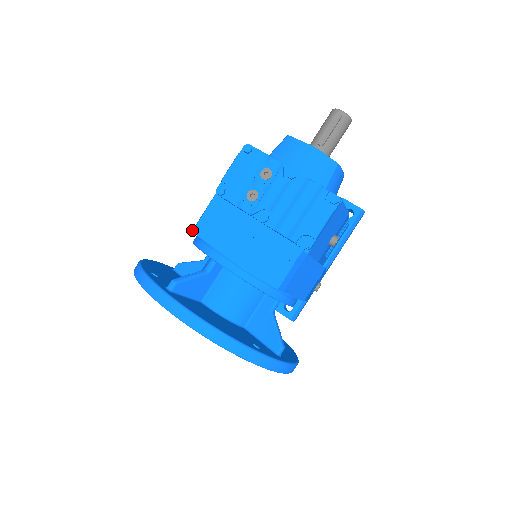
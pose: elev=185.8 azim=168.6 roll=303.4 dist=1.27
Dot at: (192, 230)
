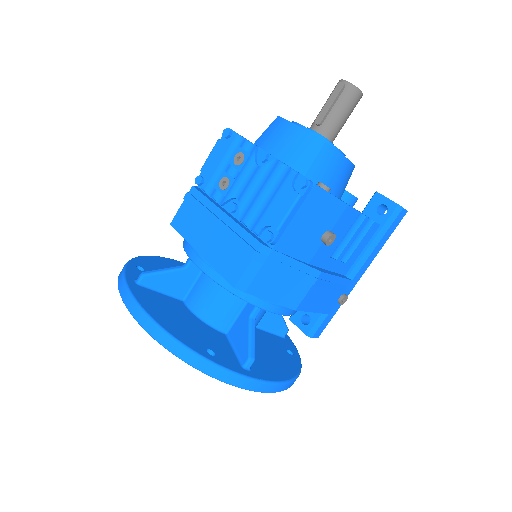
Dot at: (172, 223)
